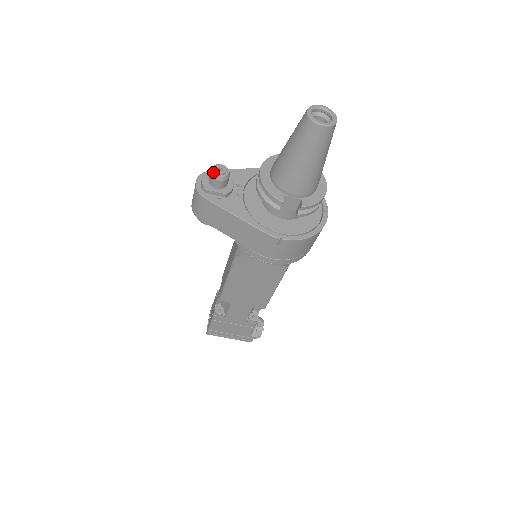
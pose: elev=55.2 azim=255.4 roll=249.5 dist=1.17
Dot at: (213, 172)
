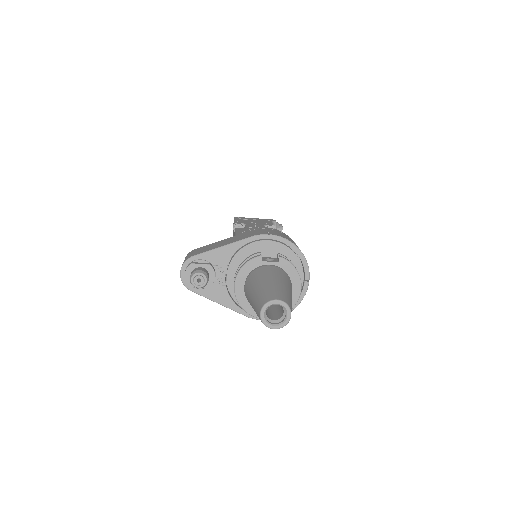
Dot at: (192, 284)
